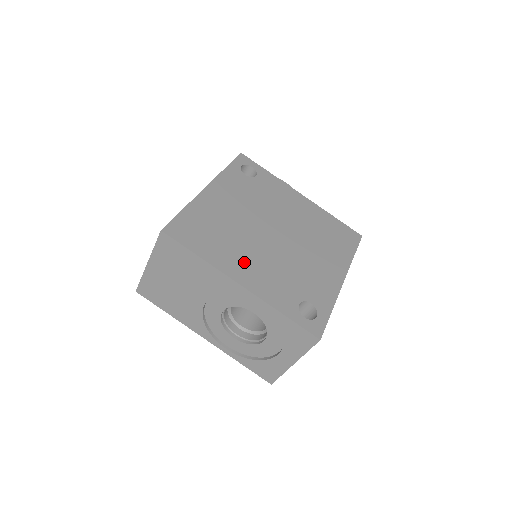
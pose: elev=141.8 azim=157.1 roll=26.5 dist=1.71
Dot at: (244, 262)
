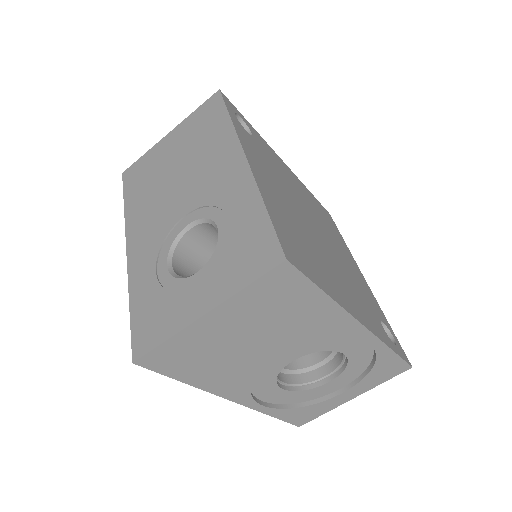
Dot at: (341, 286)
